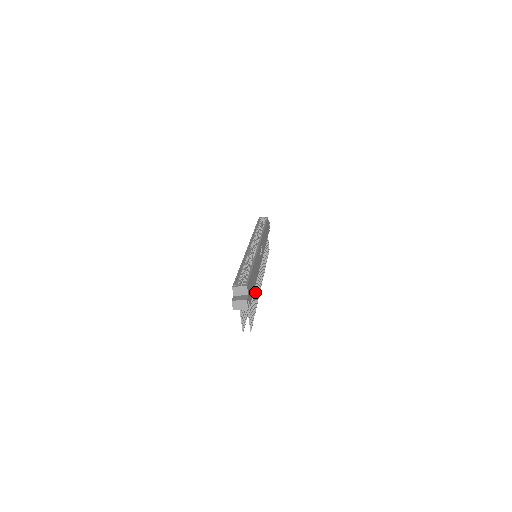
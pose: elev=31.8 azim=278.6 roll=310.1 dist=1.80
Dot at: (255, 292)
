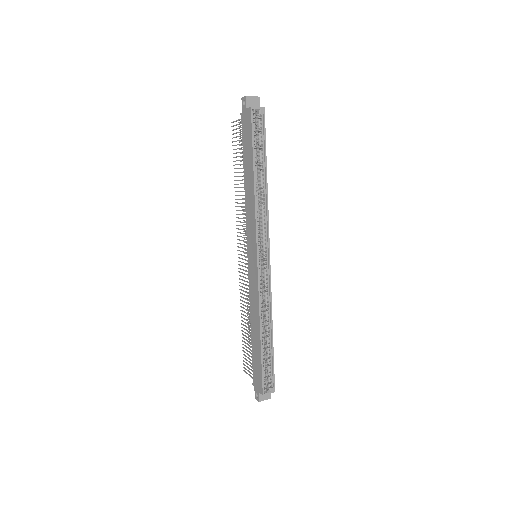
Dot at: occluded
